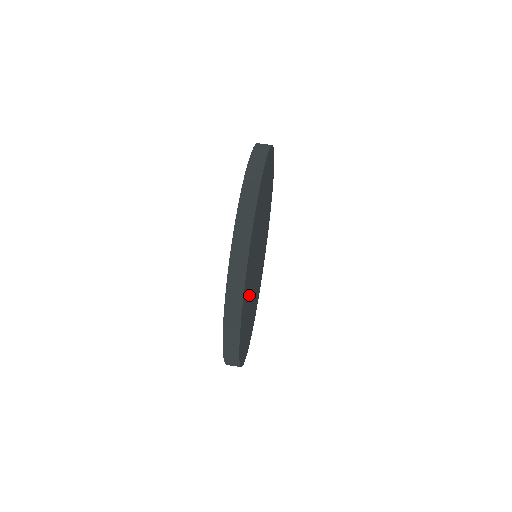
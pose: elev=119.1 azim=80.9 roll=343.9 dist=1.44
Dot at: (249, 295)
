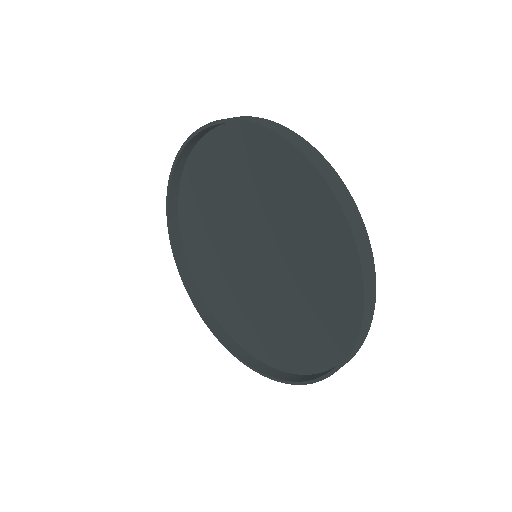
Dot at: (312, 250)
